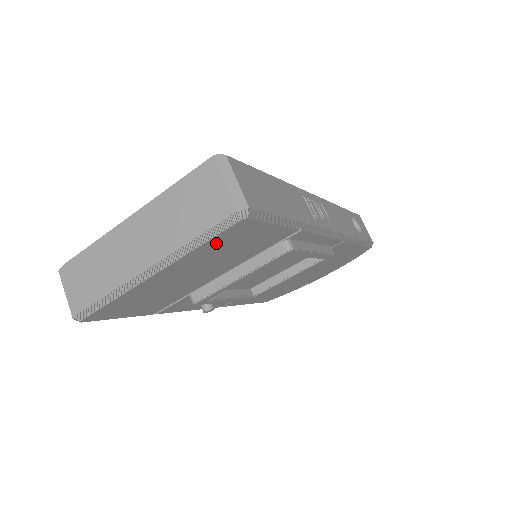
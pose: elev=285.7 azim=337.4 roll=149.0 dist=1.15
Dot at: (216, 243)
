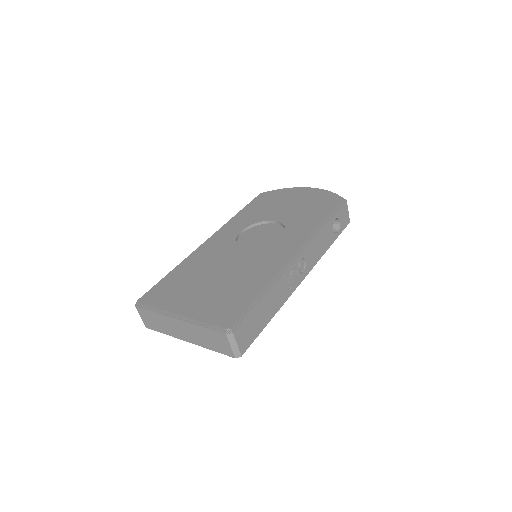
Dot at: occluded
